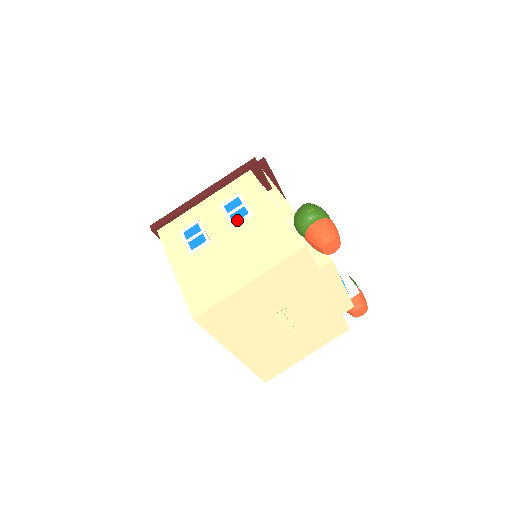
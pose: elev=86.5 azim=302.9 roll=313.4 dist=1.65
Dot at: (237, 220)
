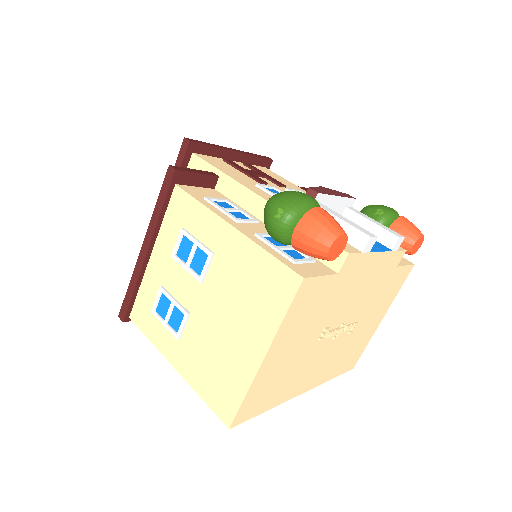
Dot at: (201, 270)
